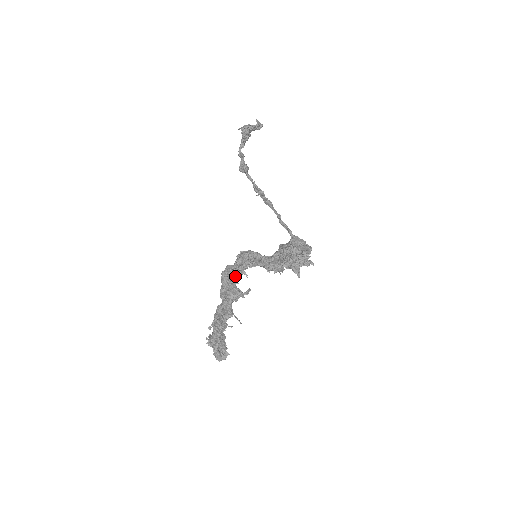
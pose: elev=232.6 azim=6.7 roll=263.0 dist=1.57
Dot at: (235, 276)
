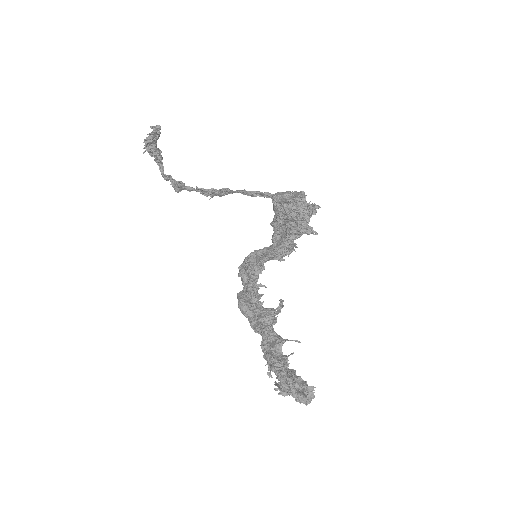
Dot at: (253, 297)
